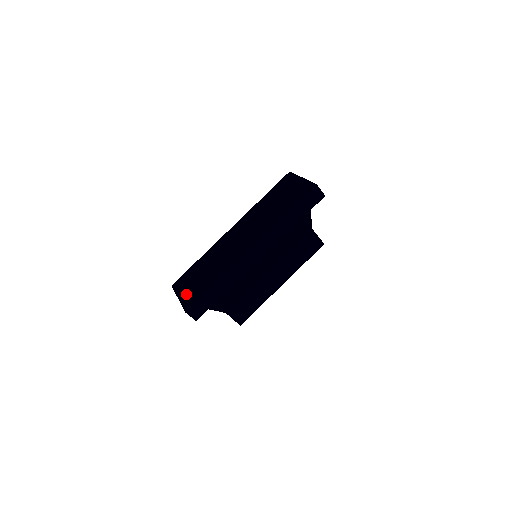
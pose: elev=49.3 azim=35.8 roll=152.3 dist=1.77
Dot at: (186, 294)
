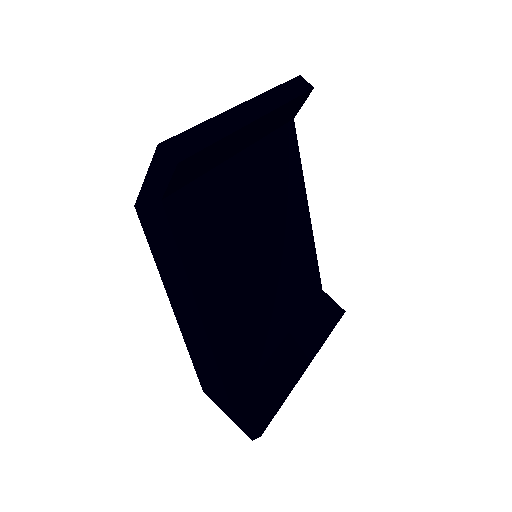
Dot at: occluded
